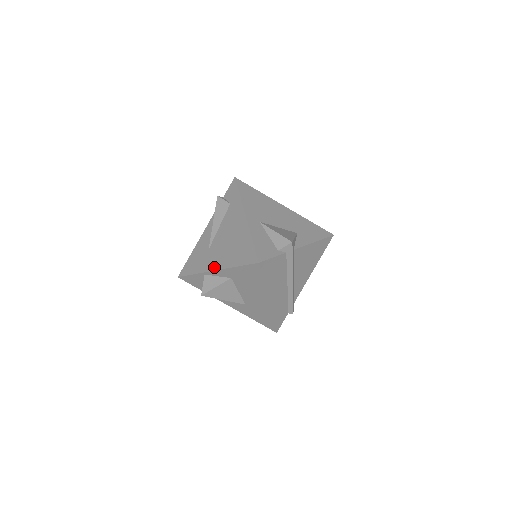
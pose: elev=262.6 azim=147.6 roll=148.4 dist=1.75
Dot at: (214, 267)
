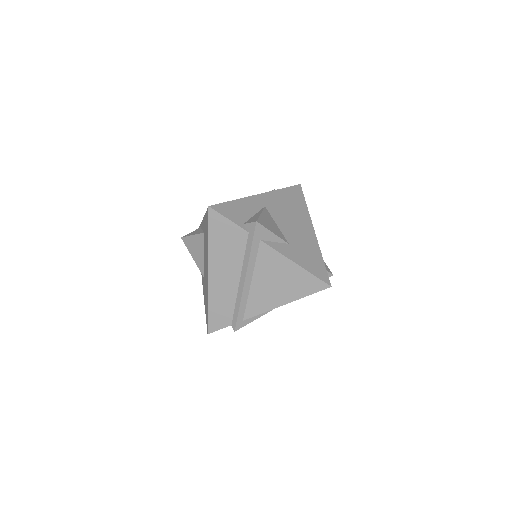
Dot at: occluded
